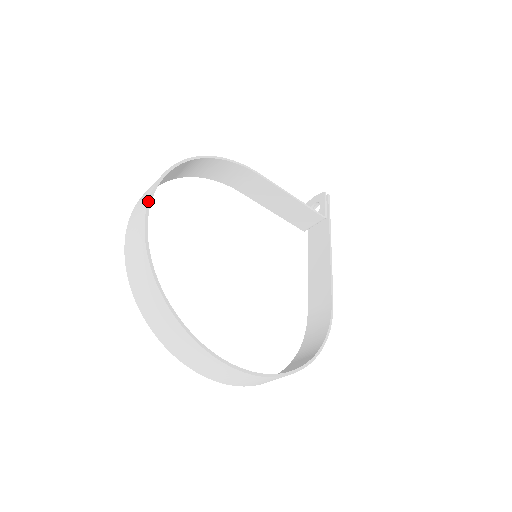
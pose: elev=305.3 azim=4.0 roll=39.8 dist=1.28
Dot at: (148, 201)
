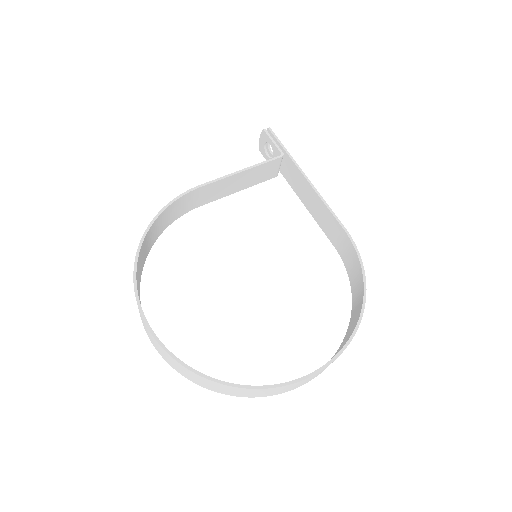
Dot at: (143, 320)
